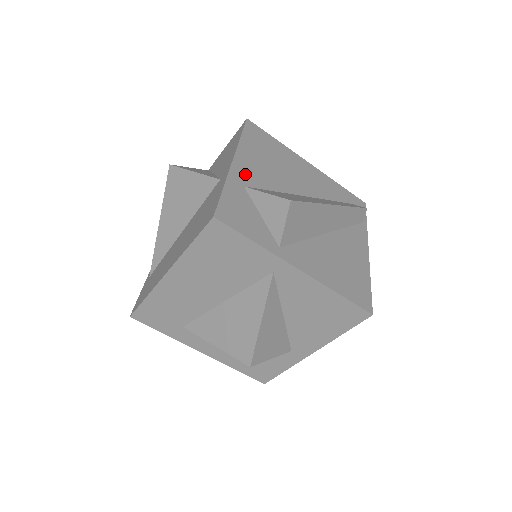
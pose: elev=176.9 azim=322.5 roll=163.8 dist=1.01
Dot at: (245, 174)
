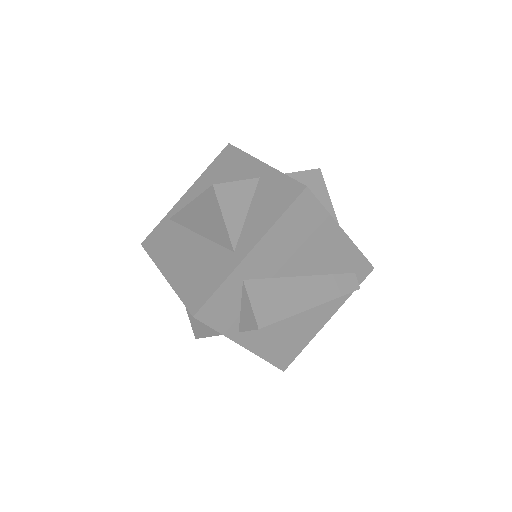
Dot at: (253, 265)
